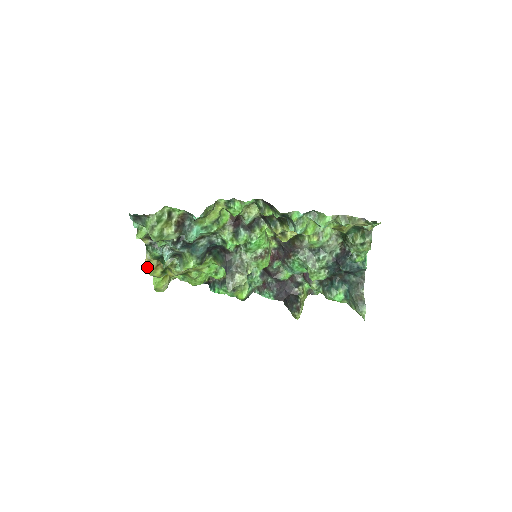
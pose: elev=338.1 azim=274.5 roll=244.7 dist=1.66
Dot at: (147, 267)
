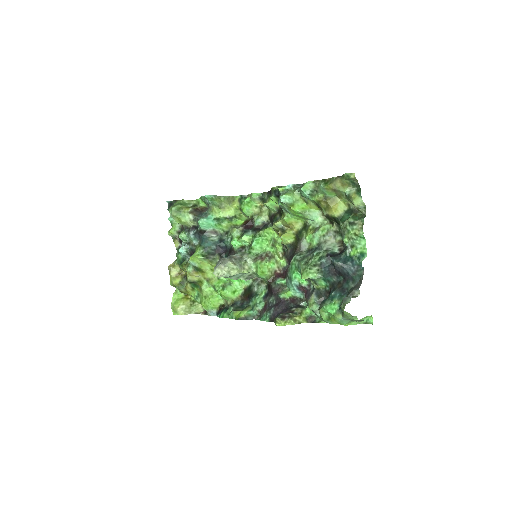
Dot at: (170, 271)
